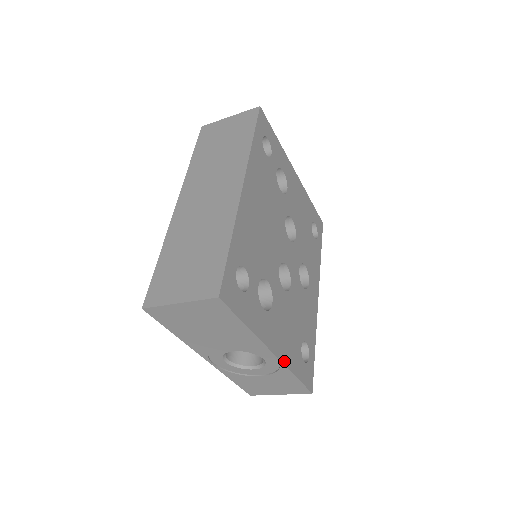
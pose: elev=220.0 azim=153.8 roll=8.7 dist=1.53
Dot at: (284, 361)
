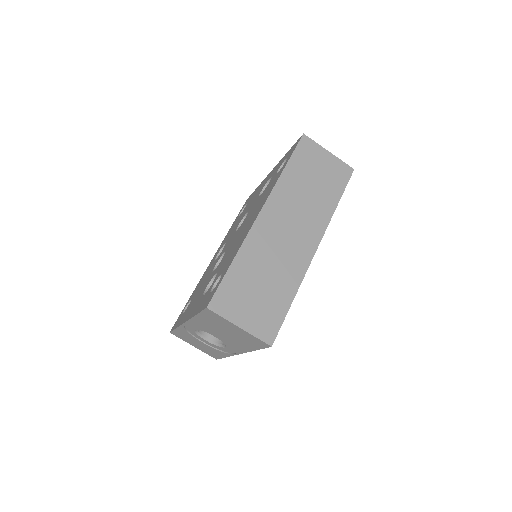
Dot at: occluded
